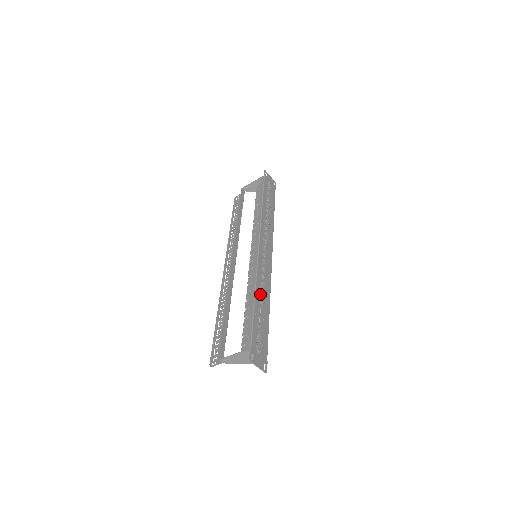
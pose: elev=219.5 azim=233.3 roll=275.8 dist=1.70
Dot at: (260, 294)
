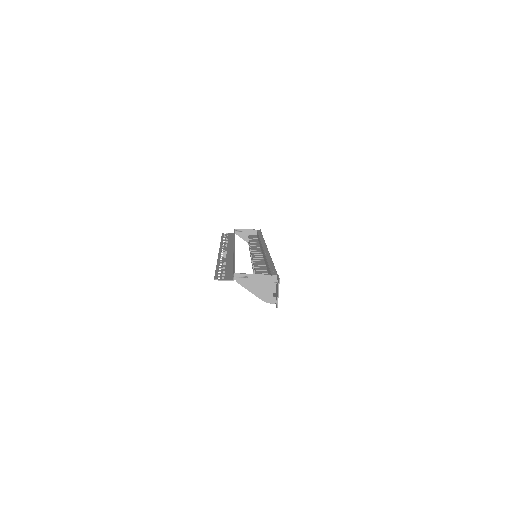
Dot at: occluded
